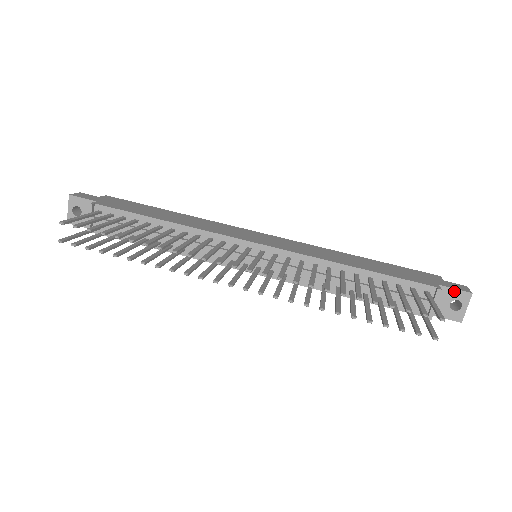
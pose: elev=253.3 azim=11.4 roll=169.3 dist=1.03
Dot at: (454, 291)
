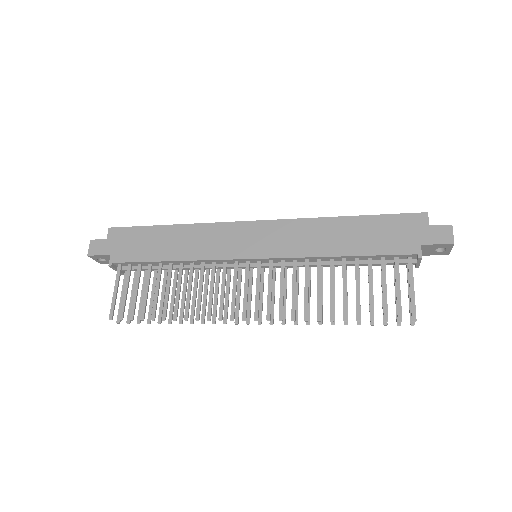
Dot at: (437, 245)
